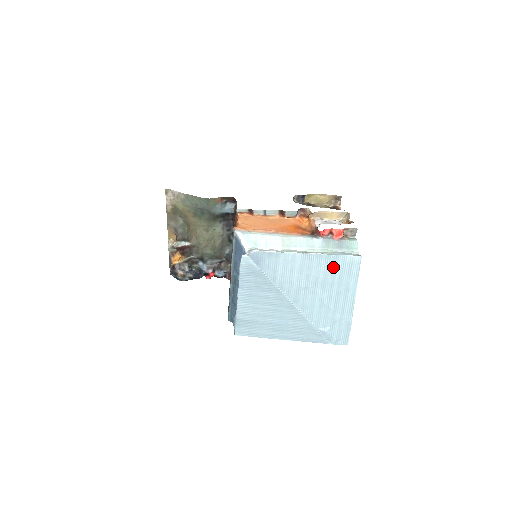
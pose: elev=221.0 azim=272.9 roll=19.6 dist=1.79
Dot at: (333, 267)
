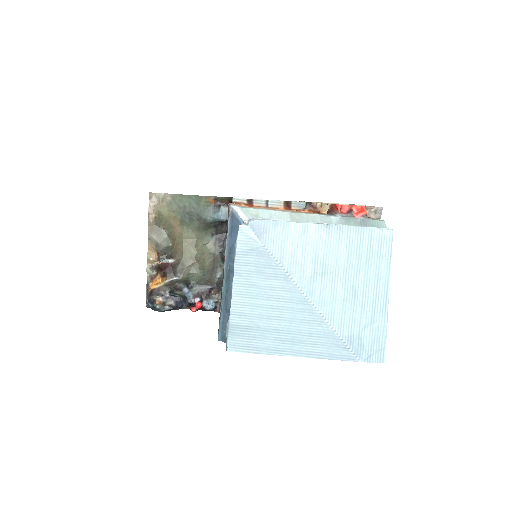
Dot at: (357, 243)
